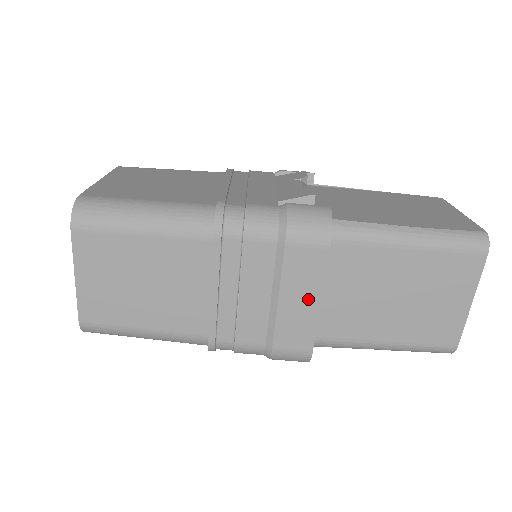
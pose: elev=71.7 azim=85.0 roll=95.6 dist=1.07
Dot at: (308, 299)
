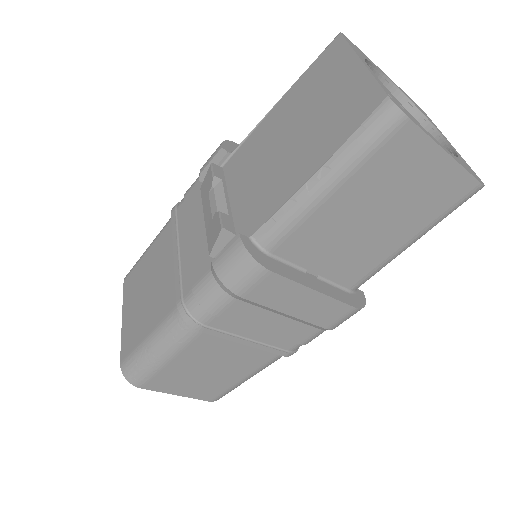
Dot at: (305, 298)
